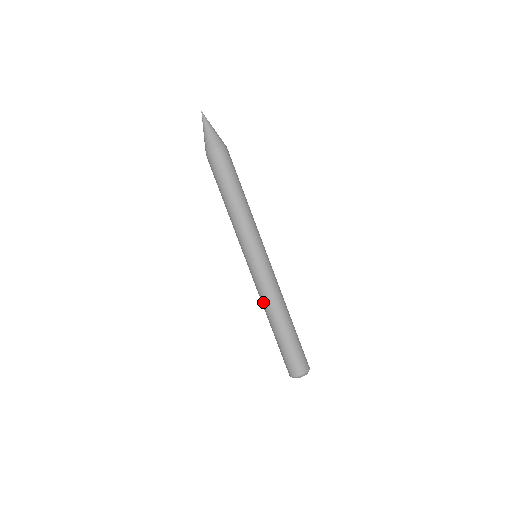
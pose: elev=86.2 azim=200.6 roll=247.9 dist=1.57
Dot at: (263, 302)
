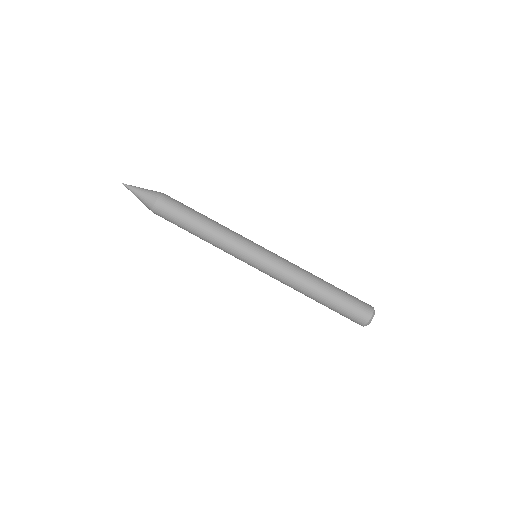
Dot at: (296, 279)
